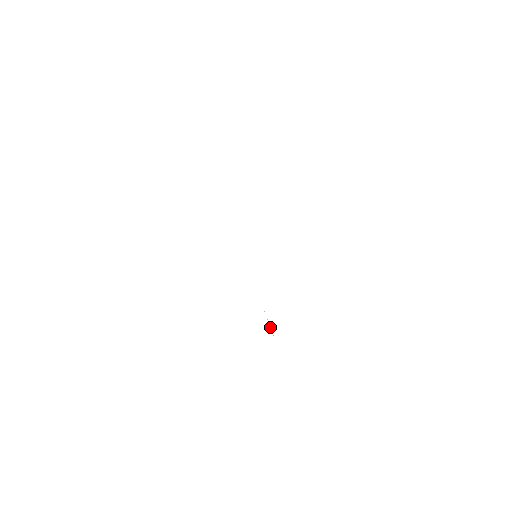
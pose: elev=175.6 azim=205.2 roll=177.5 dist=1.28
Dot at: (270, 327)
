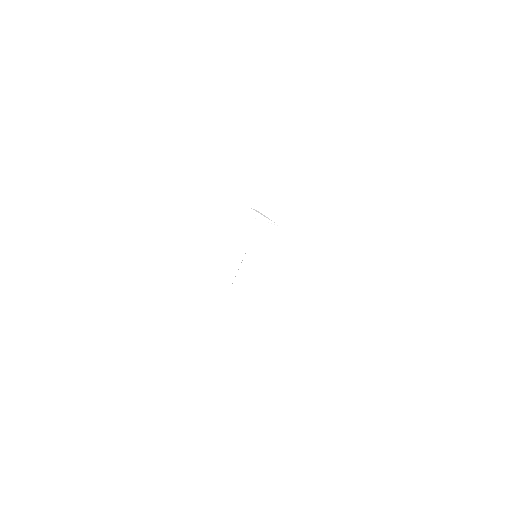
Dot at: occluded
